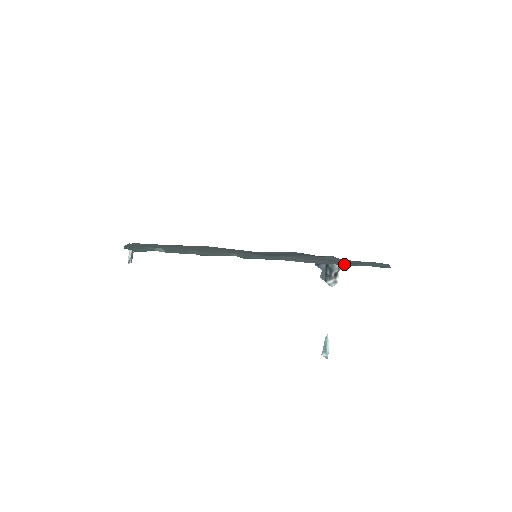
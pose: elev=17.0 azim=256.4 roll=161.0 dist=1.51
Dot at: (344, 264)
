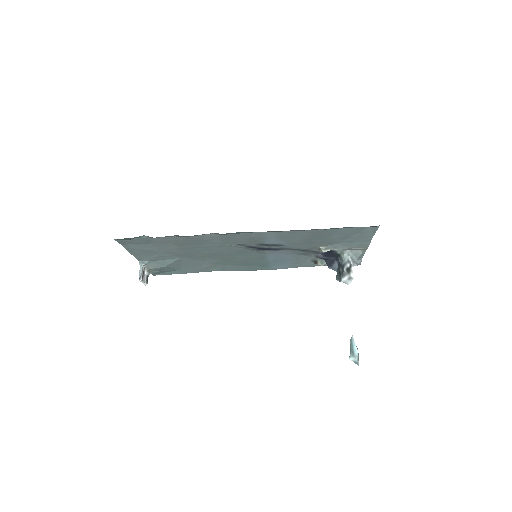
Dot at: (327, 229)
